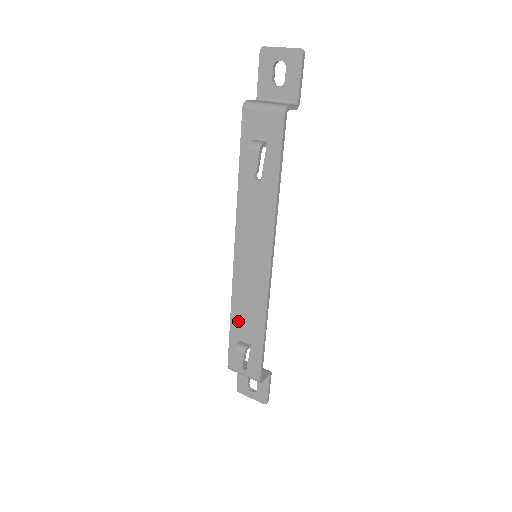
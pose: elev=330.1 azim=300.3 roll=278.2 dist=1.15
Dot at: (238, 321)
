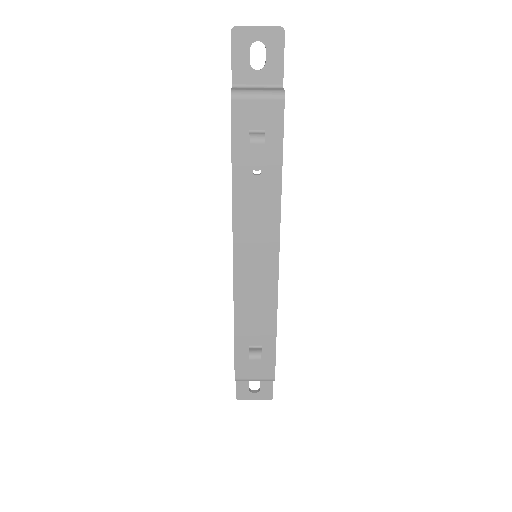
Dot at: (244, 329)
